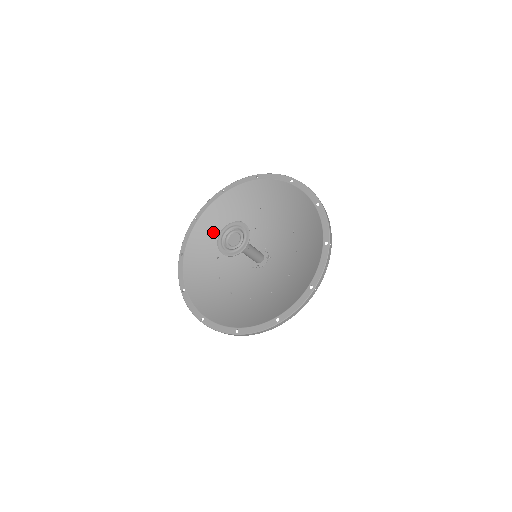
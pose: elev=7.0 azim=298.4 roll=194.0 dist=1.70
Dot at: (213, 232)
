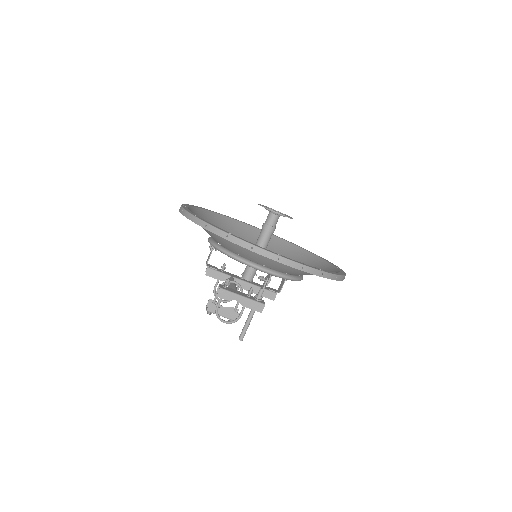
Dot at: occluded
